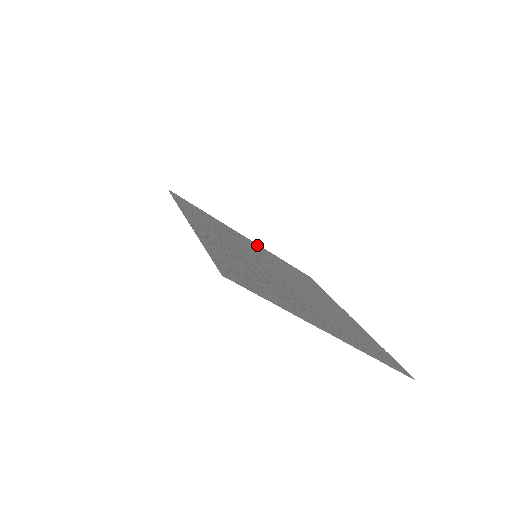
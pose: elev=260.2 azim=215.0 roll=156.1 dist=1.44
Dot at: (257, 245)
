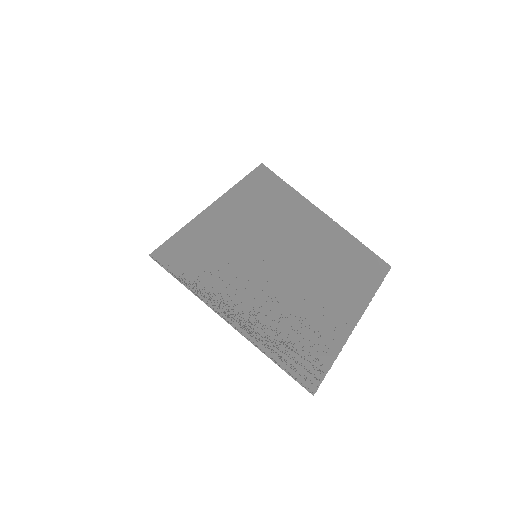
Dot at: (225, 202)
